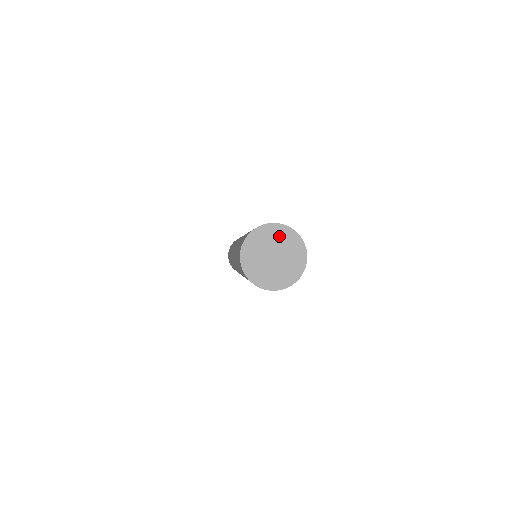
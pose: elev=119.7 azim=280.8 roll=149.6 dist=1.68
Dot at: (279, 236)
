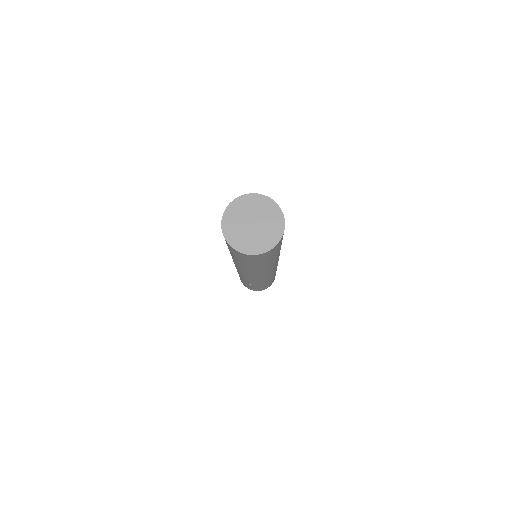
Dot at: (268, 211)
